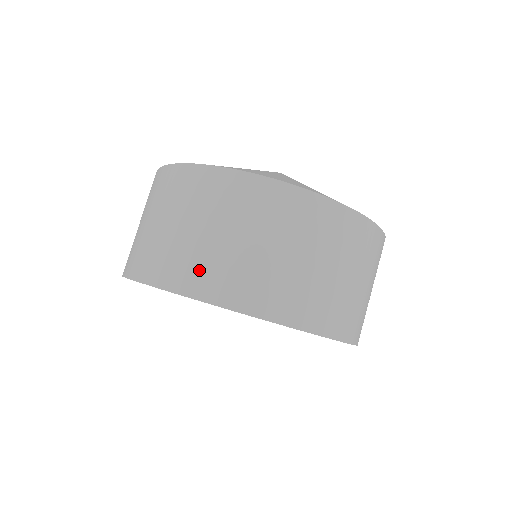
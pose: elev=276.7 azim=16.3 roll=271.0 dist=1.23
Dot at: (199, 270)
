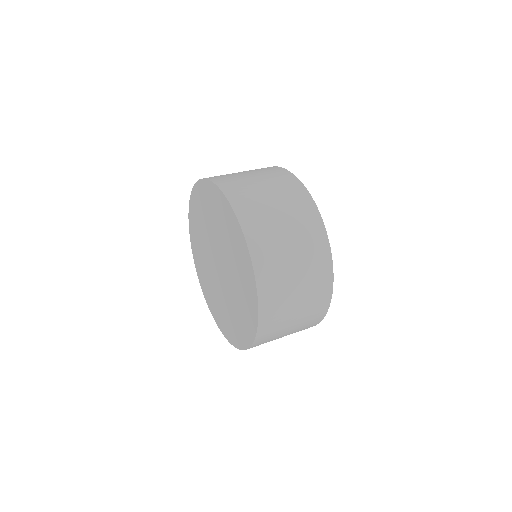
Dot at: (246, 199)
